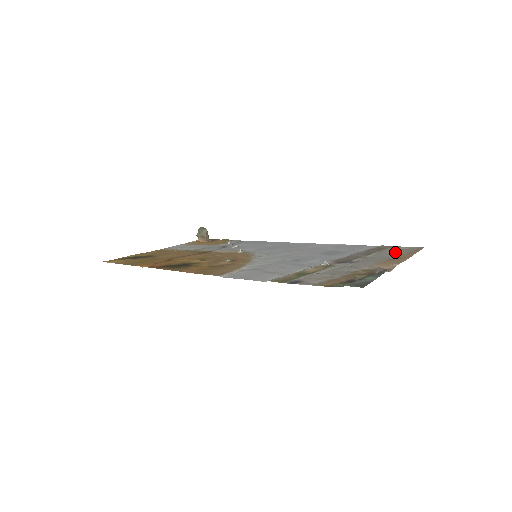
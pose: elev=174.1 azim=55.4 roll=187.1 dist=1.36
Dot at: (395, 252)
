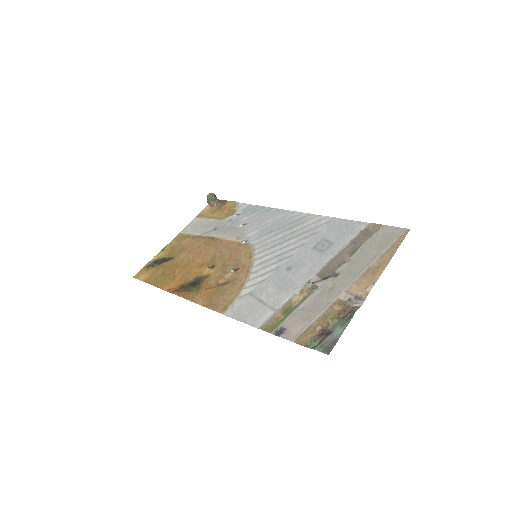
Dot at: (379, 245)
